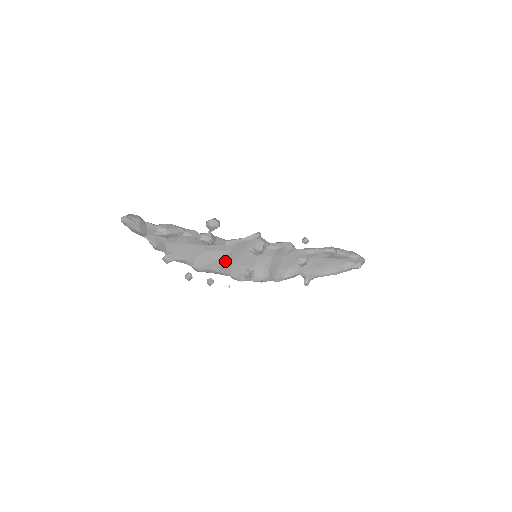
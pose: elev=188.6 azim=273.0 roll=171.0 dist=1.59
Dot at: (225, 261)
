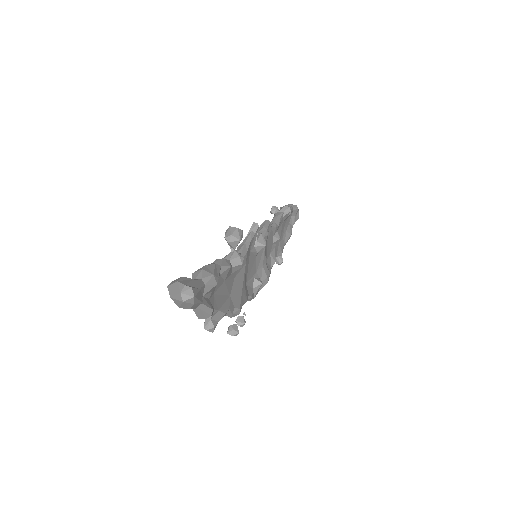
Dot at: (245, 282)
